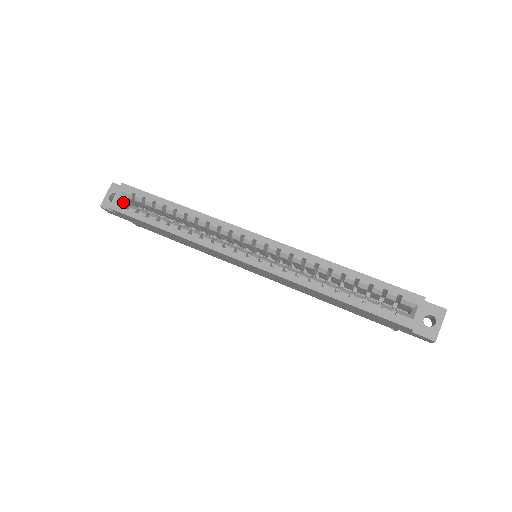
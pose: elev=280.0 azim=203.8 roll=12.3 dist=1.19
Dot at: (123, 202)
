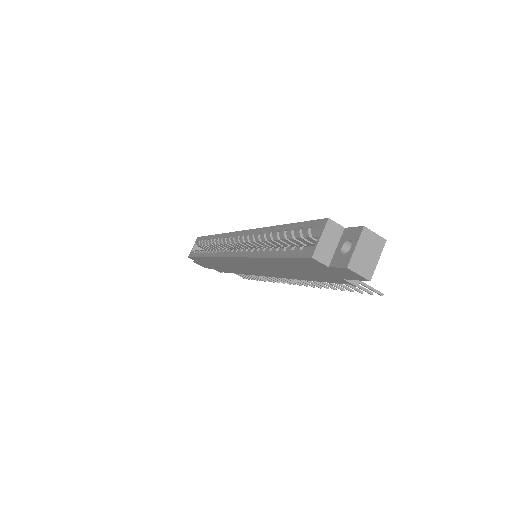
Dot at: (196, 250)
